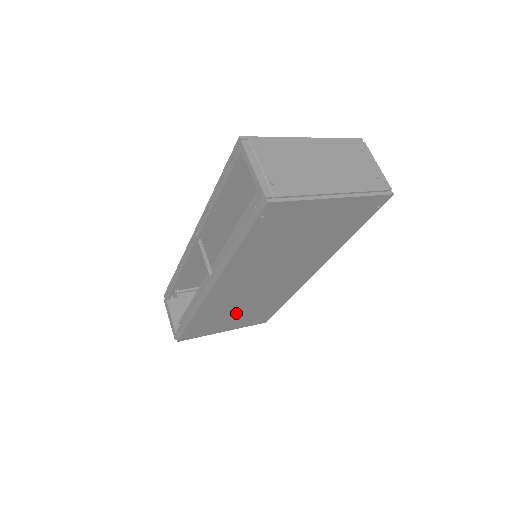
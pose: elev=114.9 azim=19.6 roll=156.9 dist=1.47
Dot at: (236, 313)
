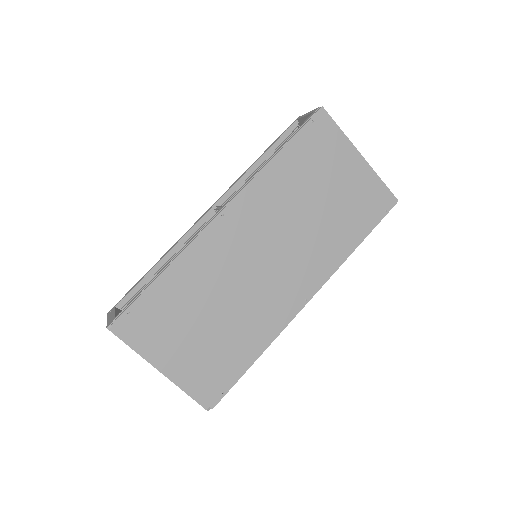
Dot at: (205, 317)
